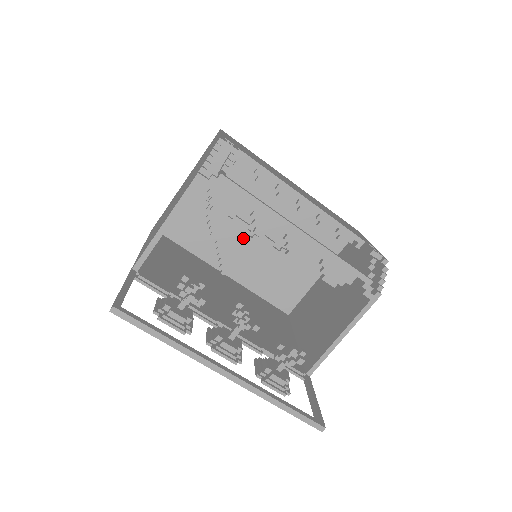
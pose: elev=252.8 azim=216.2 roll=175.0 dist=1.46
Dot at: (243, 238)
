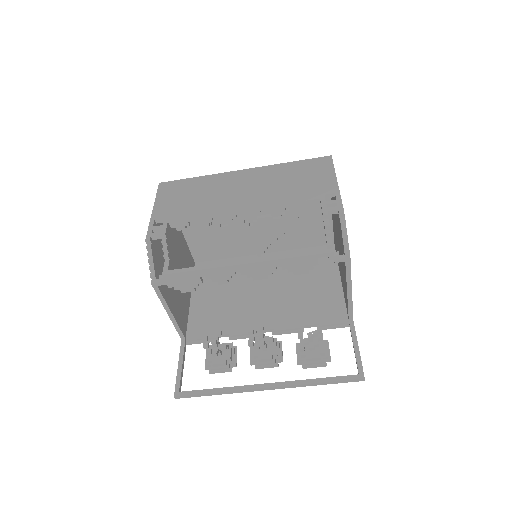
Dot at: (248, 230)
